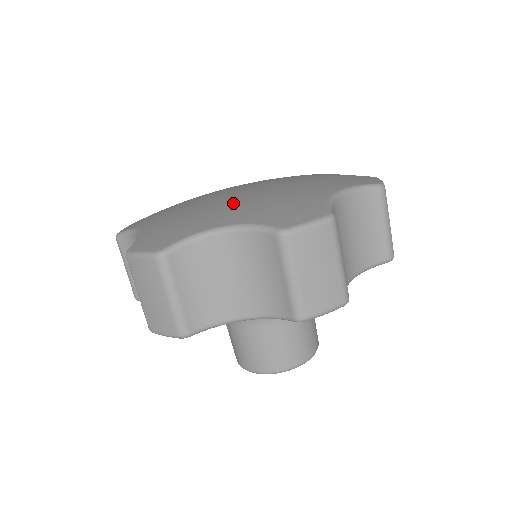
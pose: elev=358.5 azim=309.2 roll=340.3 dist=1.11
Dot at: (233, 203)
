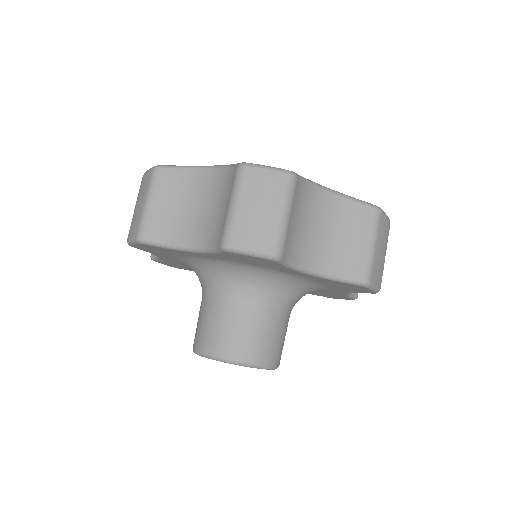
Dot at: occluded
